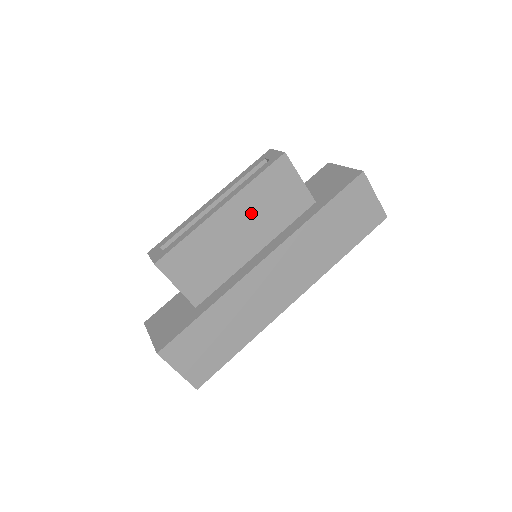
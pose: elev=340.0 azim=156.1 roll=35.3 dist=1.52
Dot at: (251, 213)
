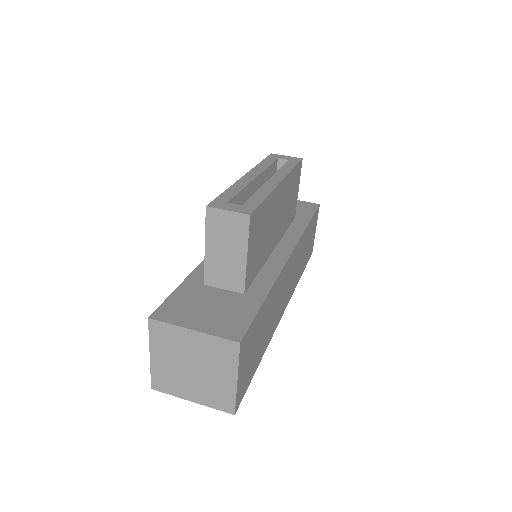
Dot at: (284, 202)
